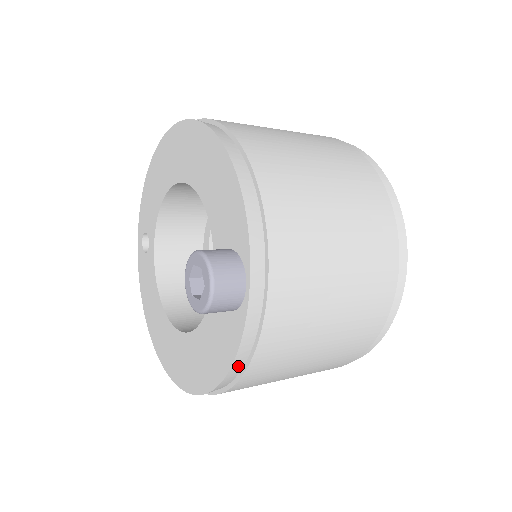
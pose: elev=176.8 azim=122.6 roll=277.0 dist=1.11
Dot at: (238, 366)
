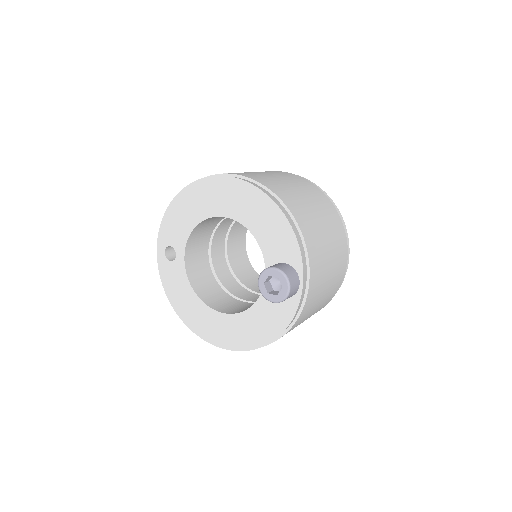
Dot at: (287, 328)
